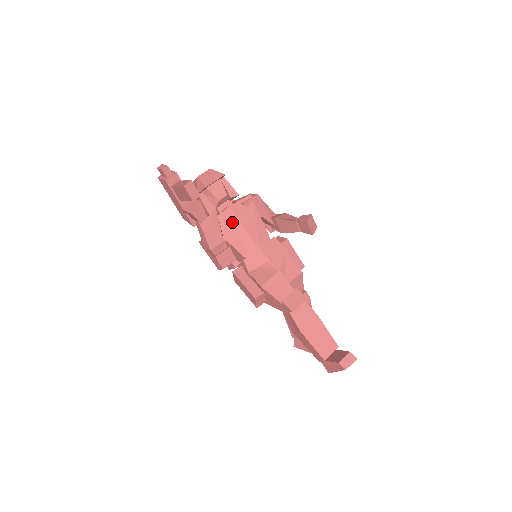
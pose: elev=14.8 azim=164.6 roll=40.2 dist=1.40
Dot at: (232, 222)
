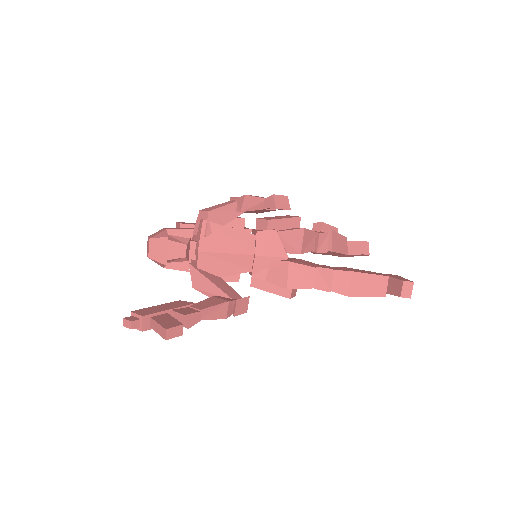
Dot at: (213, 260)
